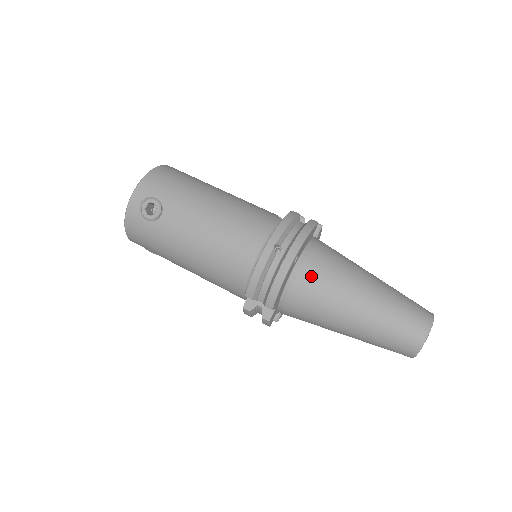
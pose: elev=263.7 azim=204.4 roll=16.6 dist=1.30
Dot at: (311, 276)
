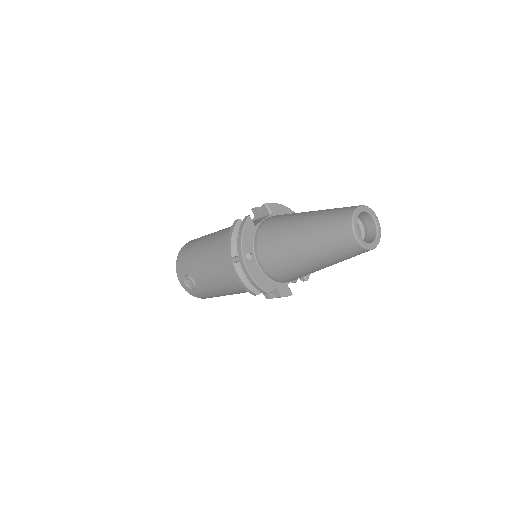
Dot at: (266, 257)
